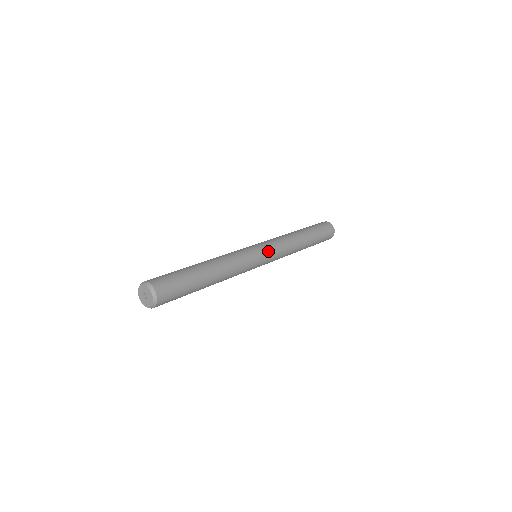
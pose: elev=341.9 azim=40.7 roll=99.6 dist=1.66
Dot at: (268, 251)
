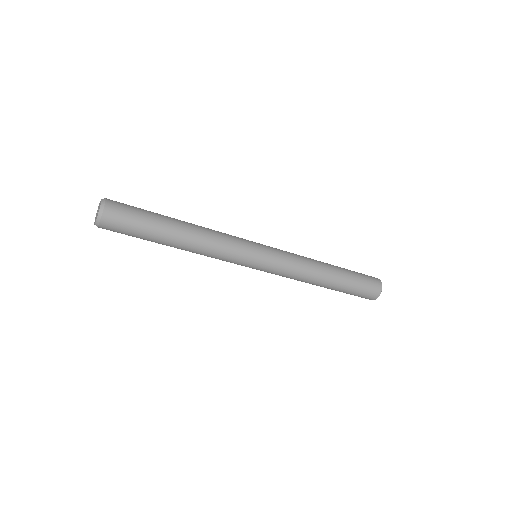
Dot at: (267, 246)
